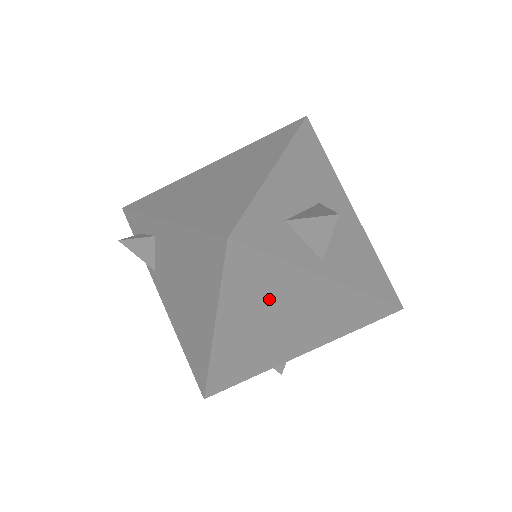
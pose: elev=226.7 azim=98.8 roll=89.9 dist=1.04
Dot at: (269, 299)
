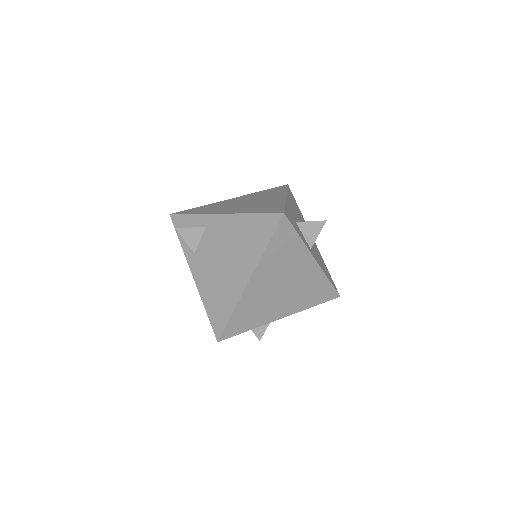
Dot at: (284, 263)
